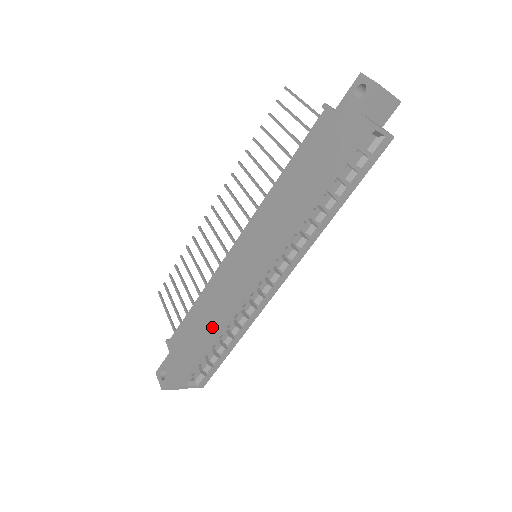
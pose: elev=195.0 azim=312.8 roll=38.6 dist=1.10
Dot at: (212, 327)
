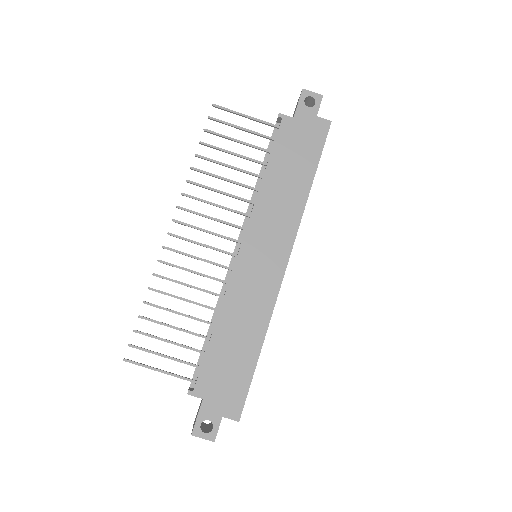
Dot at: (256, 335)
